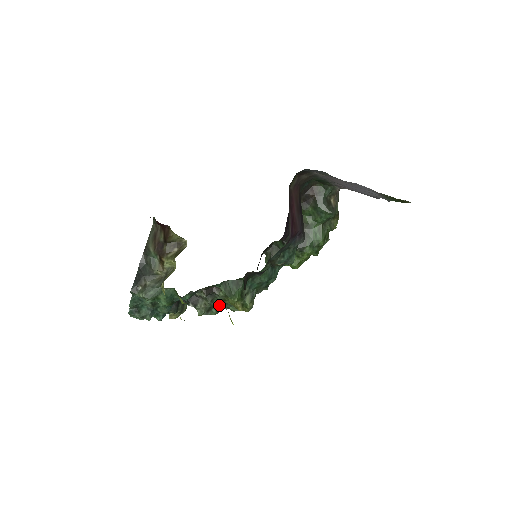
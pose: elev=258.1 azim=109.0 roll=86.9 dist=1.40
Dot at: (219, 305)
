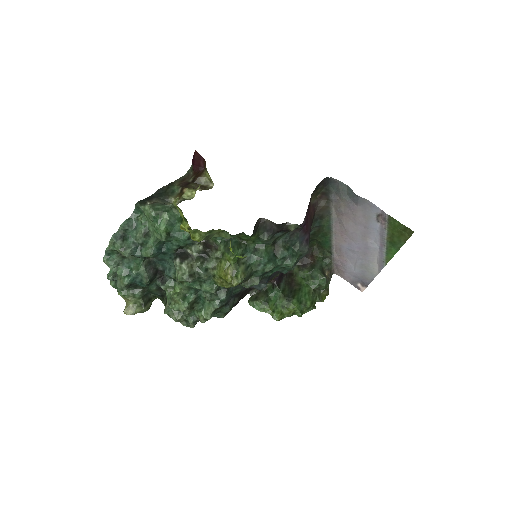
Dot at: (205, 274)
